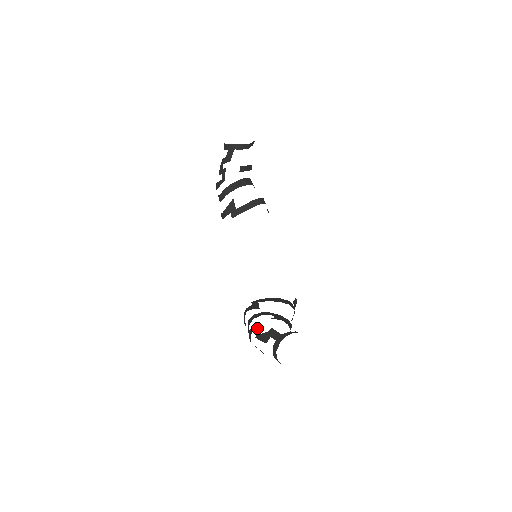
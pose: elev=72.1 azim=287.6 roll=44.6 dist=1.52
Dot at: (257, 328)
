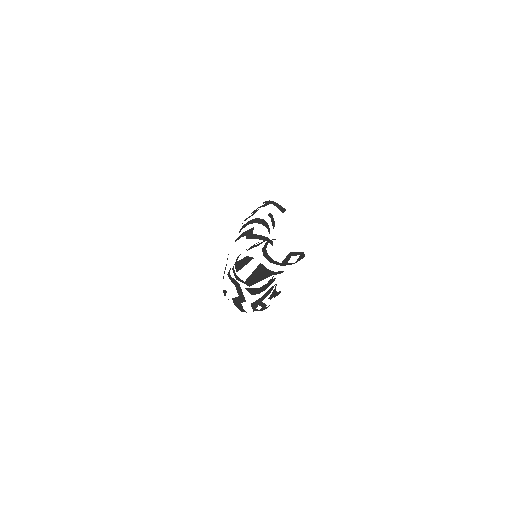
Dot at: (251, 246)
